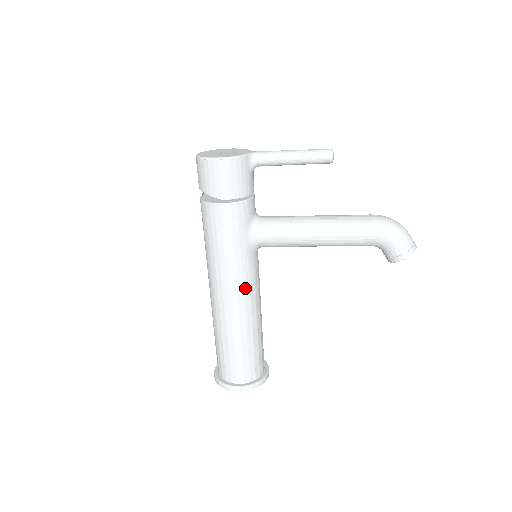
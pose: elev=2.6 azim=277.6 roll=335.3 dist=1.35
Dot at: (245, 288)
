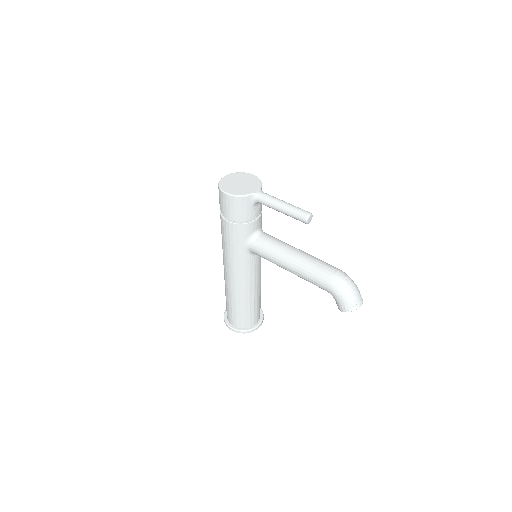
Dot at: (240, 275)
